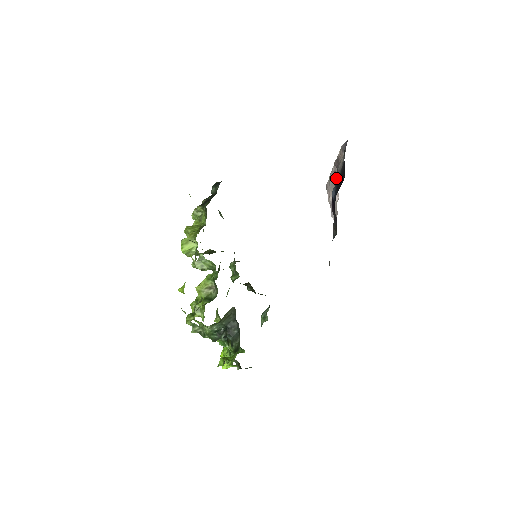
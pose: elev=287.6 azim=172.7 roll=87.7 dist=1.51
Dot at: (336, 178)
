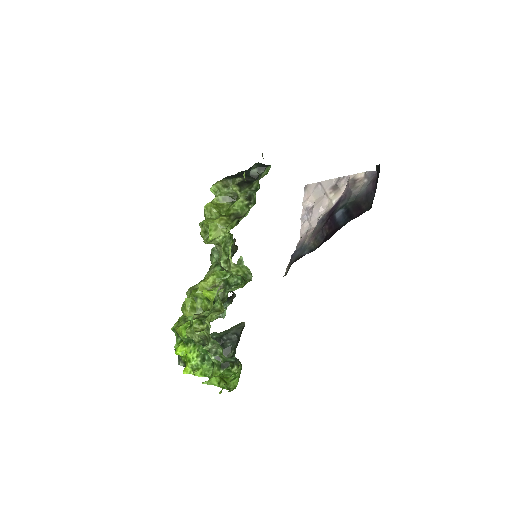
Dot at: (334, 192)
